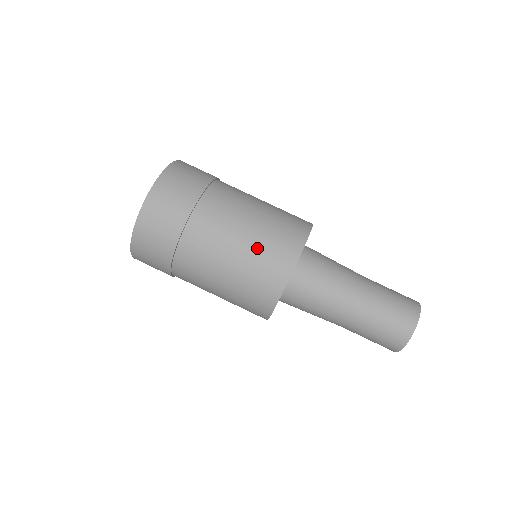
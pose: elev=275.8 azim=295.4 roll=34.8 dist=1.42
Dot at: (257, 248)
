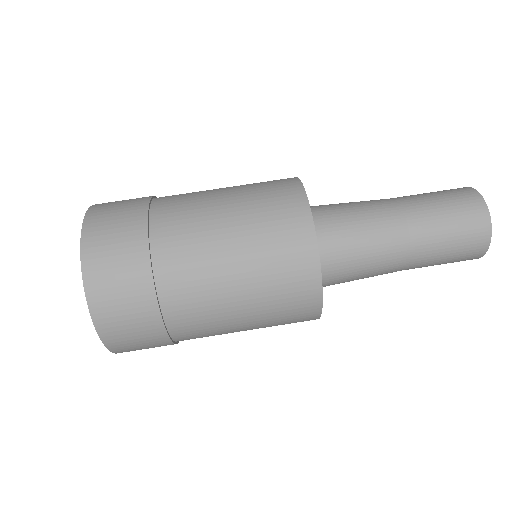
Dot at: (266, 310)
